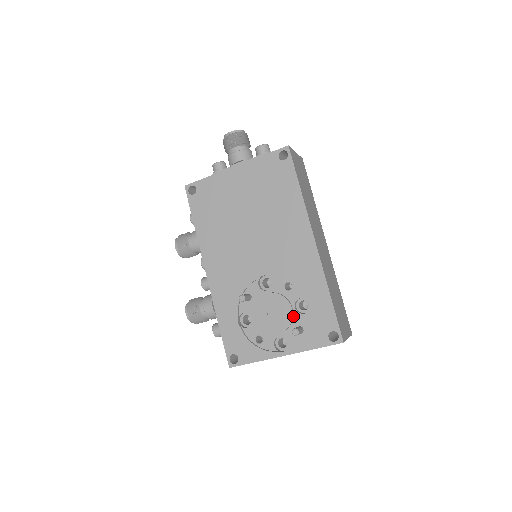
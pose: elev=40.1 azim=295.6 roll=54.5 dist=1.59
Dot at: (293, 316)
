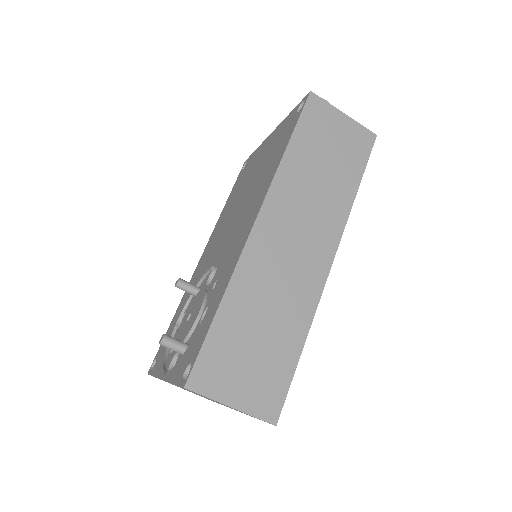
Dot at: (195, 328)
